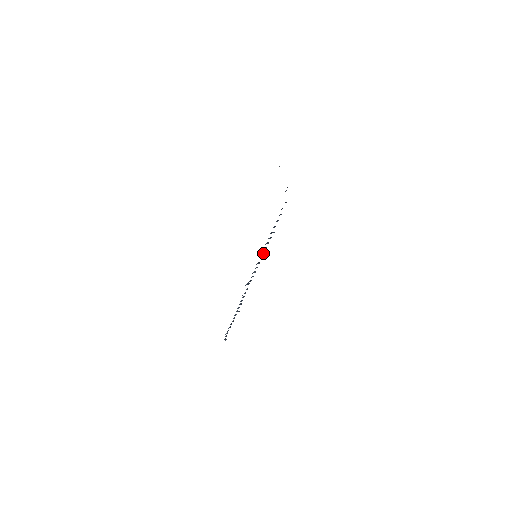
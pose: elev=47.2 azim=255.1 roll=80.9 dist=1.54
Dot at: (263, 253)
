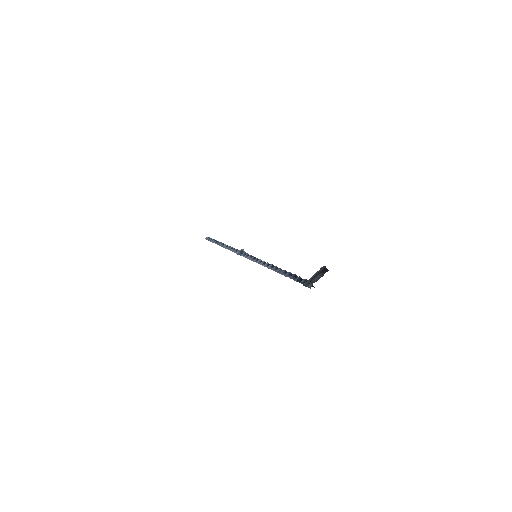
Dot at: (264, 265)
